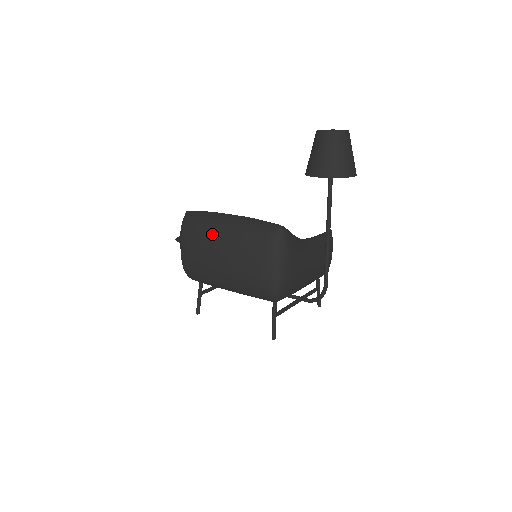
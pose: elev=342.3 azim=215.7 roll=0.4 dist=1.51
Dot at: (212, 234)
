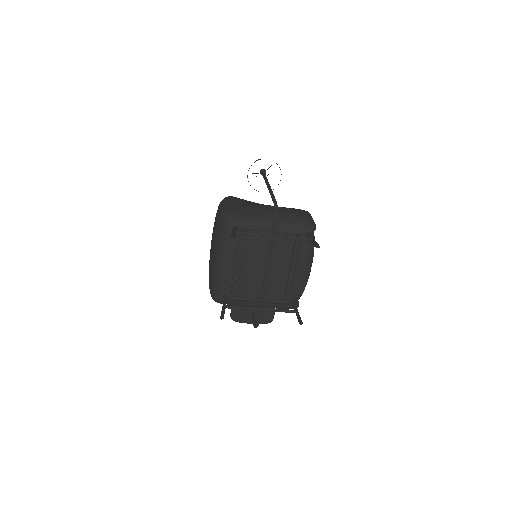
Dot at: occluded
